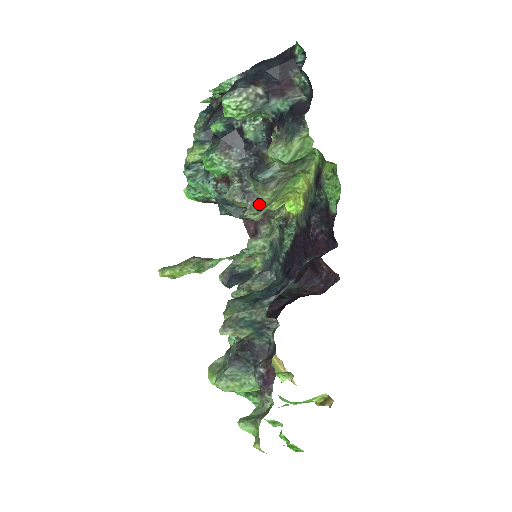
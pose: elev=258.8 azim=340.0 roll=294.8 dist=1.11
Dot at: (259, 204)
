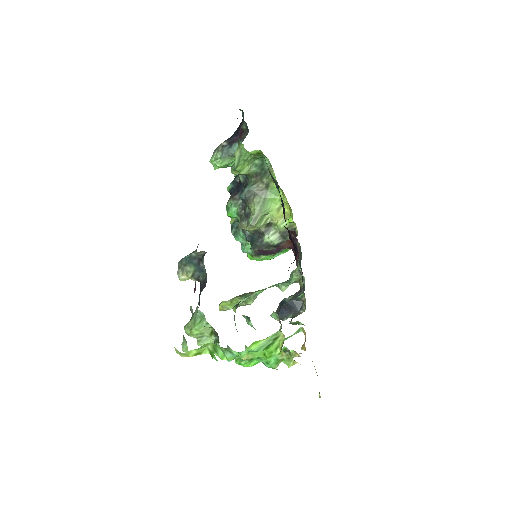
Dot at: (251, 216)
